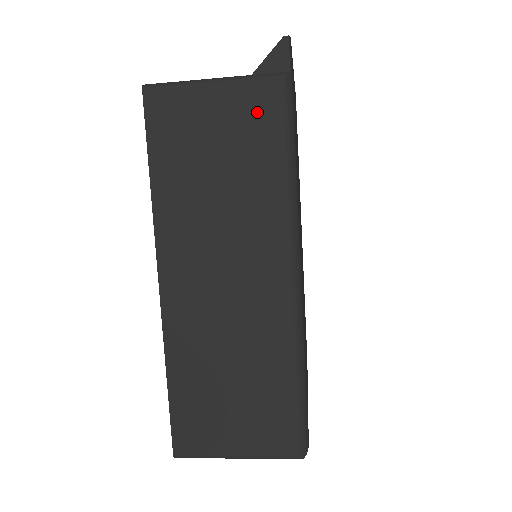
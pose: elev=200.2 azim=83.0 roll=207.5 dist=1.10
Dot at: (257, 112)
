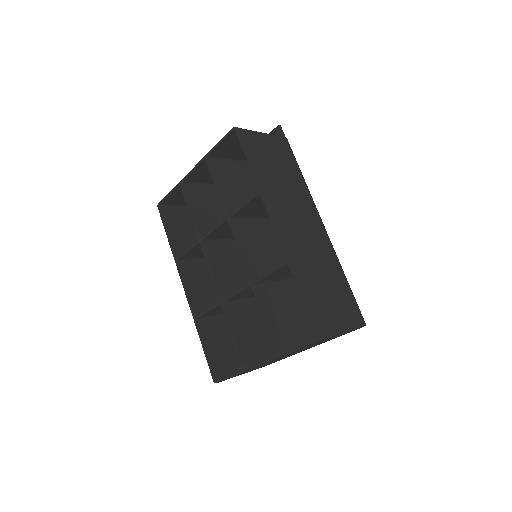
Dot at: (284, 150)
